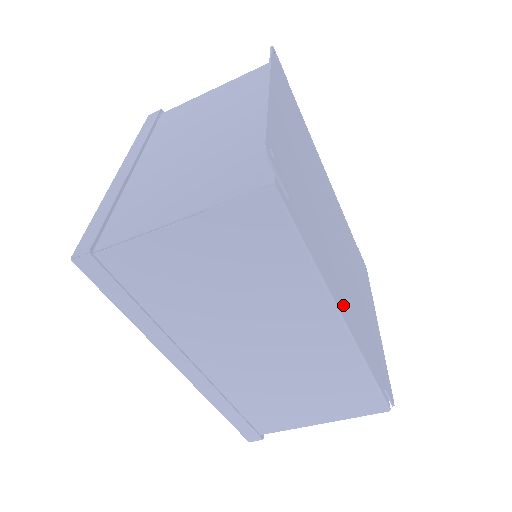
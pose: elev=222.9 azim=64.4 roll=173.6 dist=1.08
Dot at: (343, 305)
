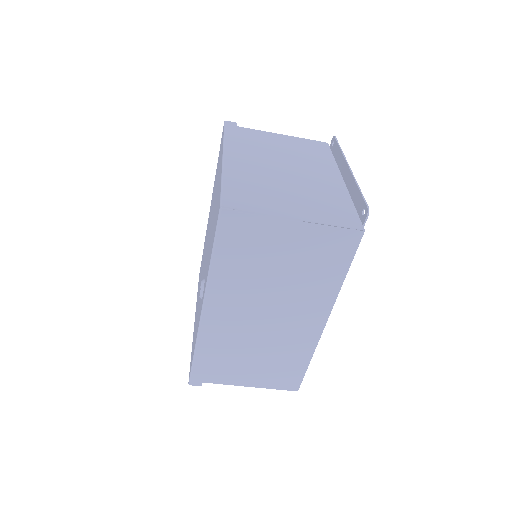
Dot at: occluded
